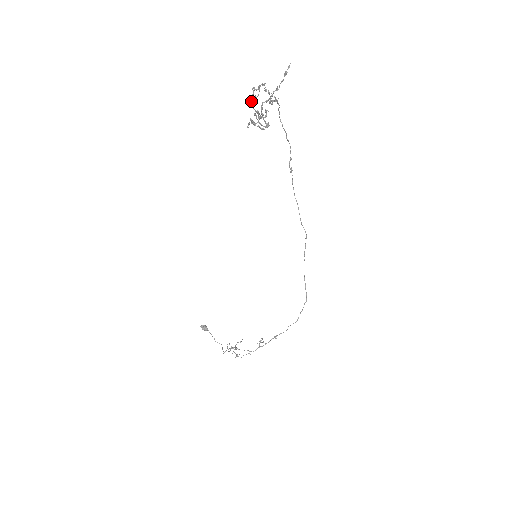
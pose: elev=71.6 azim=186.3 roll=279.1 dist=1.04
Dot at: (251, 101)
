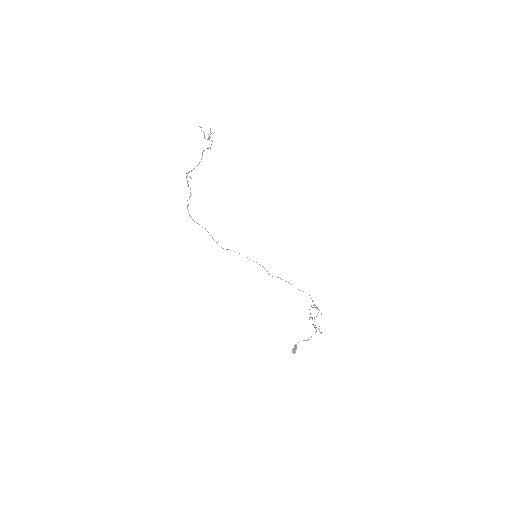
Dot at: (193, 169)
